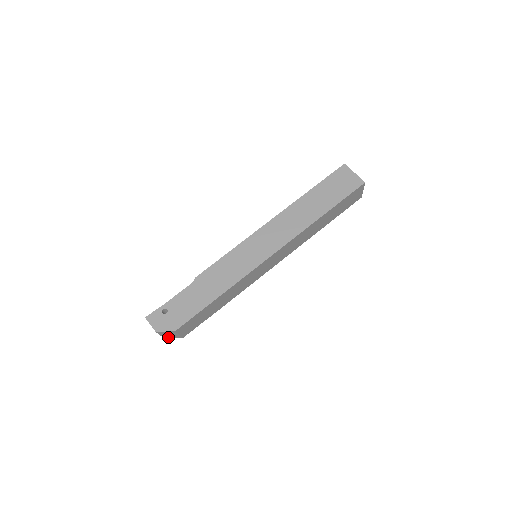
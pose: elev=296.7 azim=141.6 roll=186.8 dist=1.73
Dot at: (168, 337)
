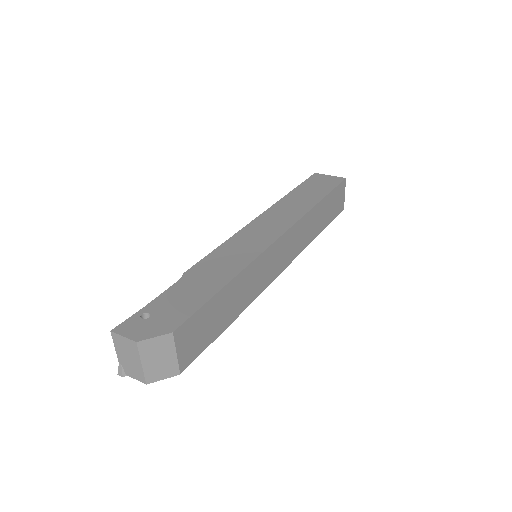
Dot at: (154, 375)
